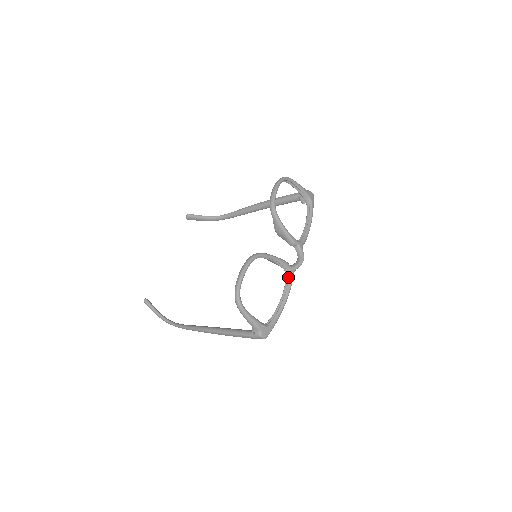
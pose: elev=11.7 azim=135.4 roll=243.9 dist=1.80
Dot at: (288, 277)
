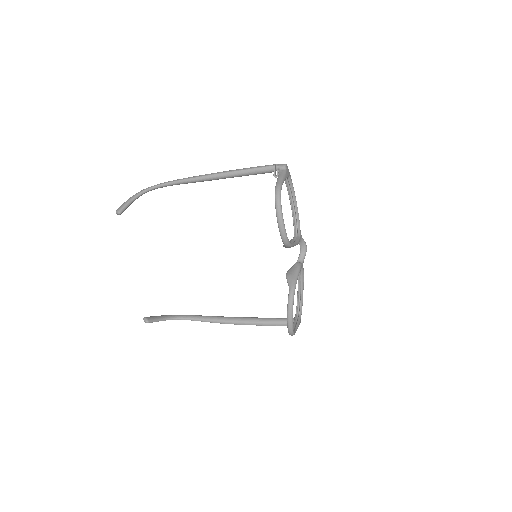
Dot at: (301, 270)
